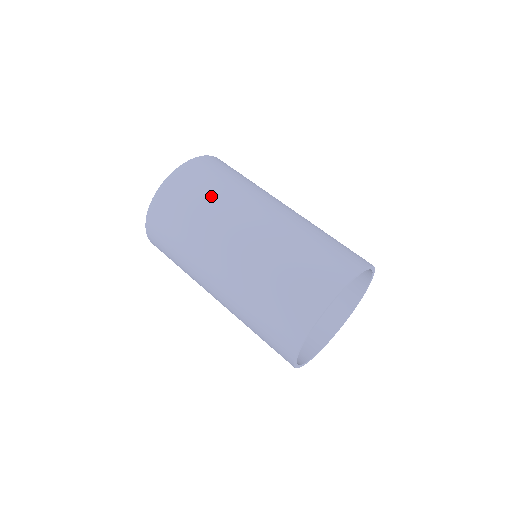
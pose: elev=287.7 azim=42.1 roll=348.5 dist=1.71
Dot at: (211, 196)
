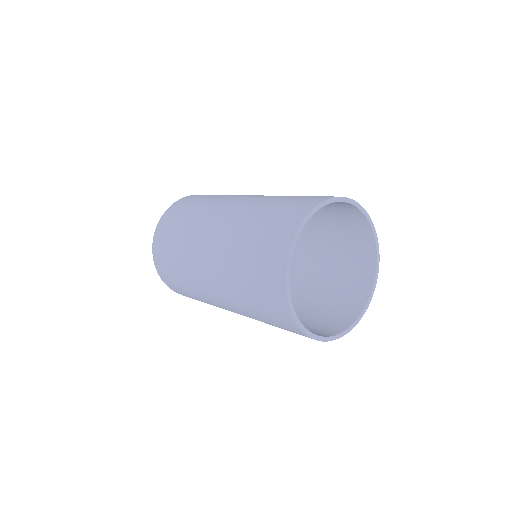
Dot at: (195, 209)
